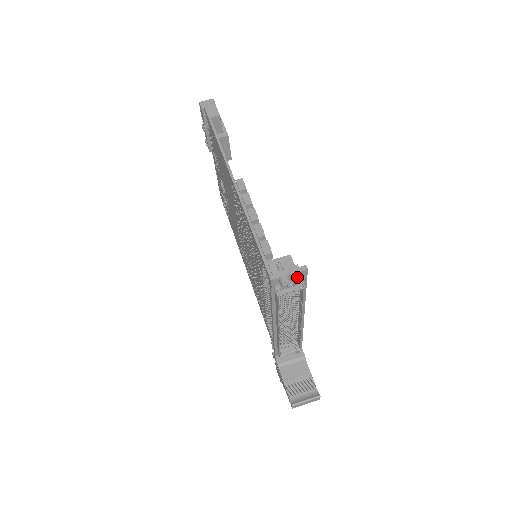
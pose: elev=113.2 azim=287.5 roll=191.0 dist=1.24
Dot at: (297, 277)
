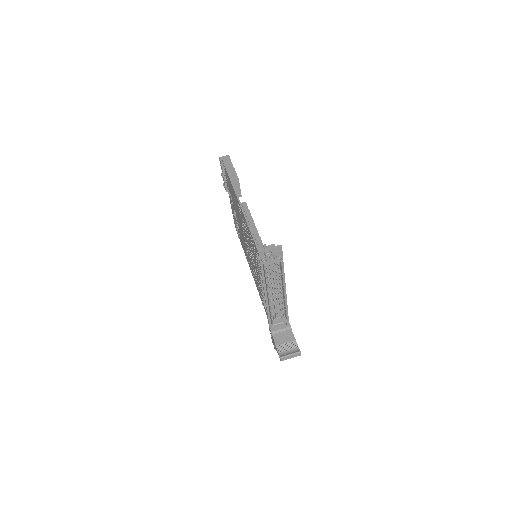
Dot at: (276, 252)
